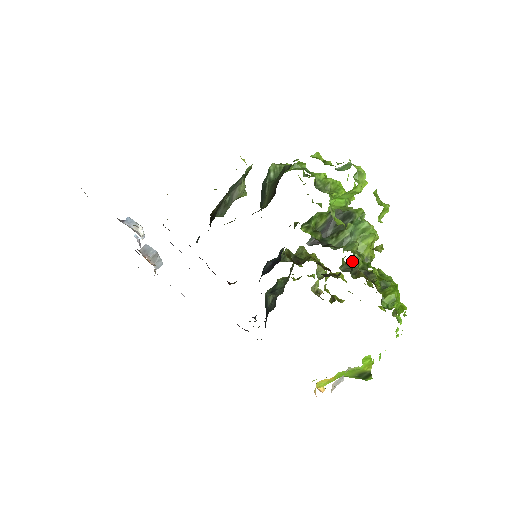
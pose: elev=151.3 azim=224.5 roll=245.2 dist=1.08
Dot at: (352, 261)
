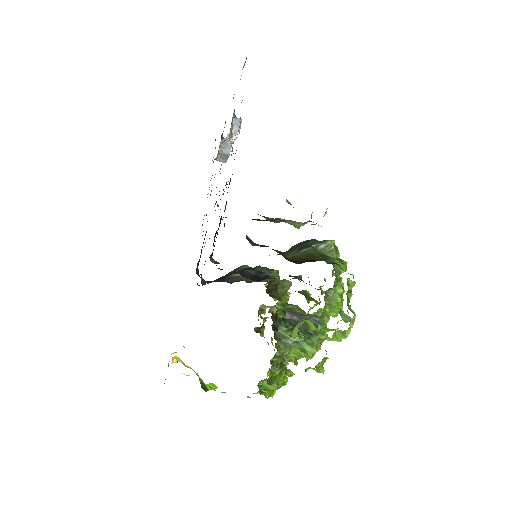
Dot at: occluded
